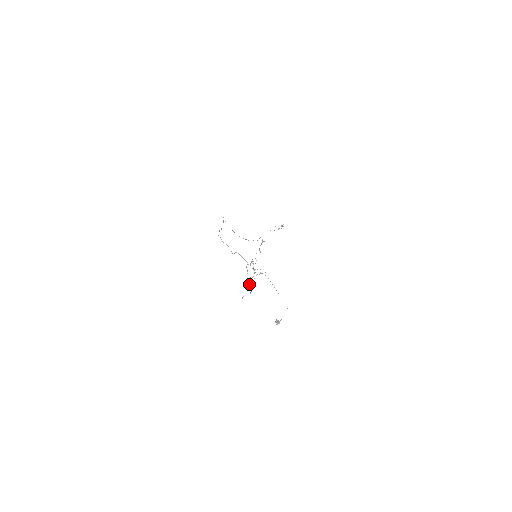
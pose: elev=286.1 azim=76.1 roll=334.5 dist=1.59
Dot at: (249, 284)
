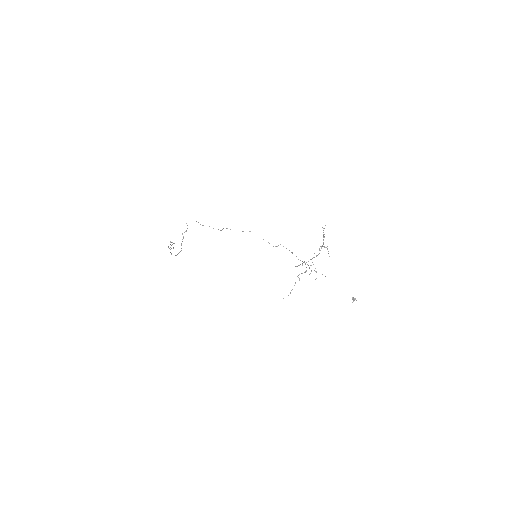
Dot at: (315, 271)
